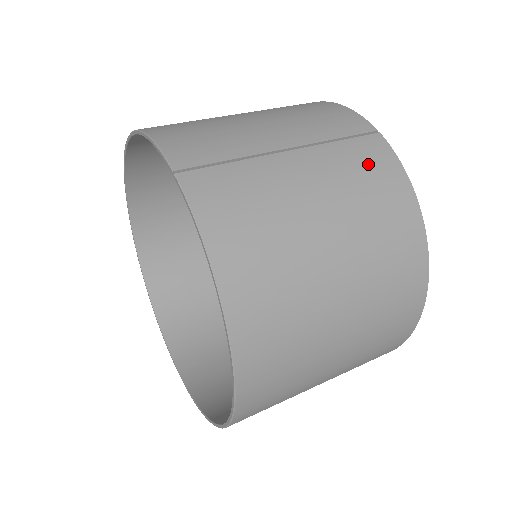
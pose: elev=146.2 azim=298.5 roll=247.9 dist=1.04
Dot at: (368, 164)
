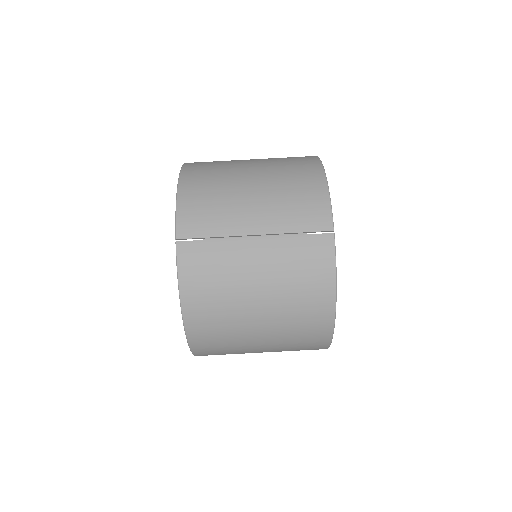
Dot at: (308, 259)
